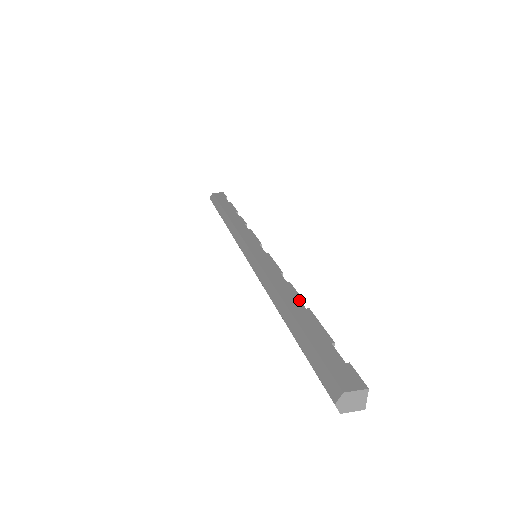
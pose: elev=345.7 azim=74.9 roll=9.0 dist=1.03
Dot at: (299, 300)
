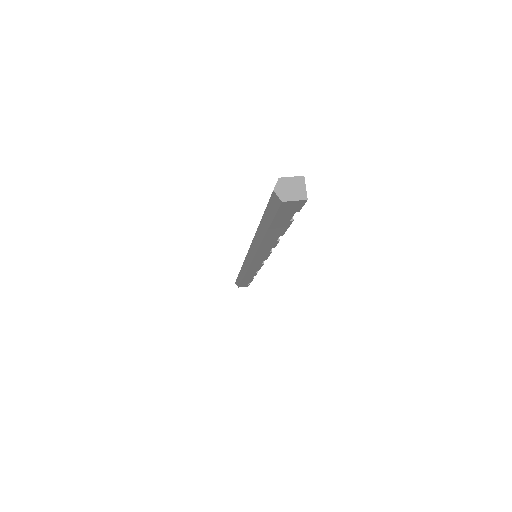
Dot at: occluded
